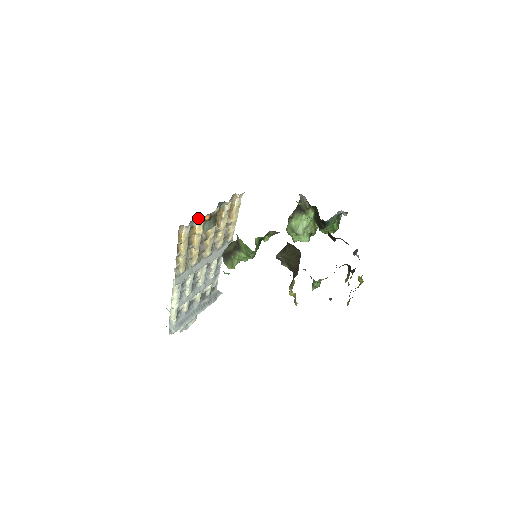
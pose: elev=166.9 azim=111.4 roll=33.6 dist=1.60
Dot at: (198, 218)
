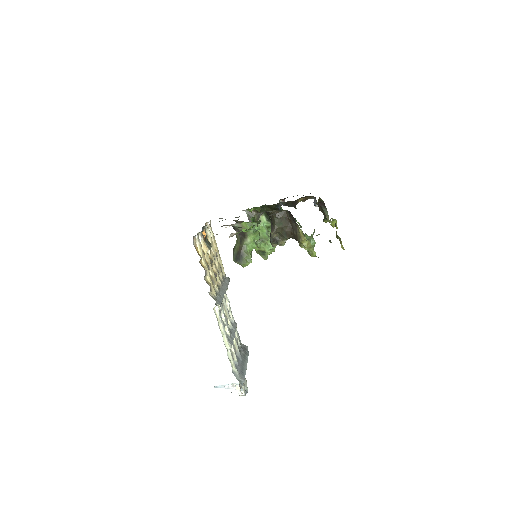
Dot at: (199, 234)
